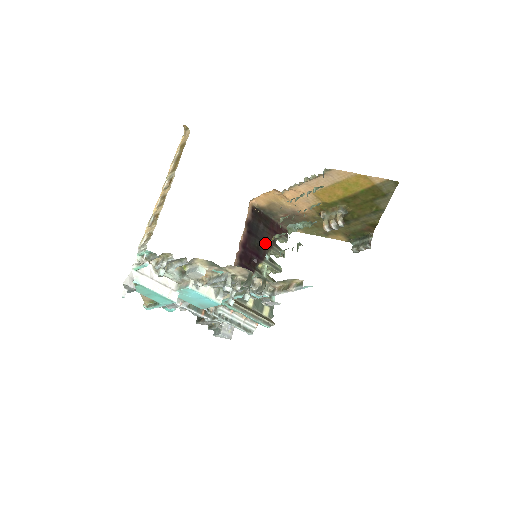
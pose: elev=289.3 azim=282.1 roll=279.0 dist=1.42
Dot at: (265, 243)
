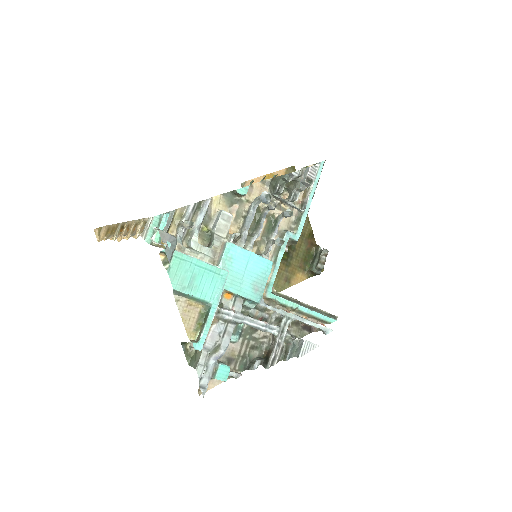
Dot at: occluded
